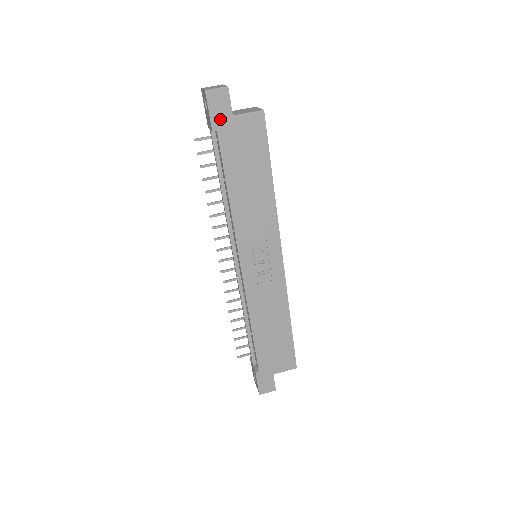
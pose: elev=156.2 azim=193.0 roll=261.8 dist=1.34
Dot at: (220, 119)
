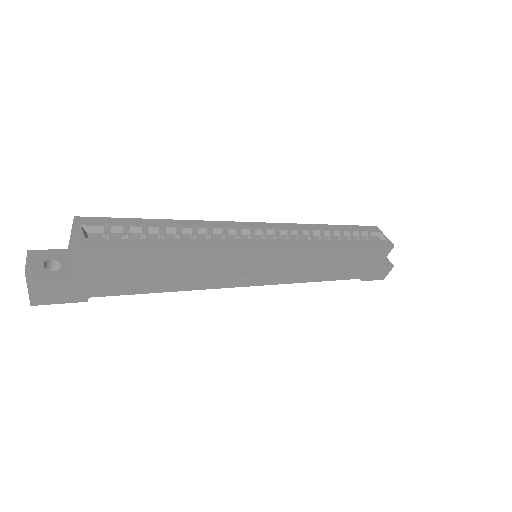
Dot at: (75, 294)
